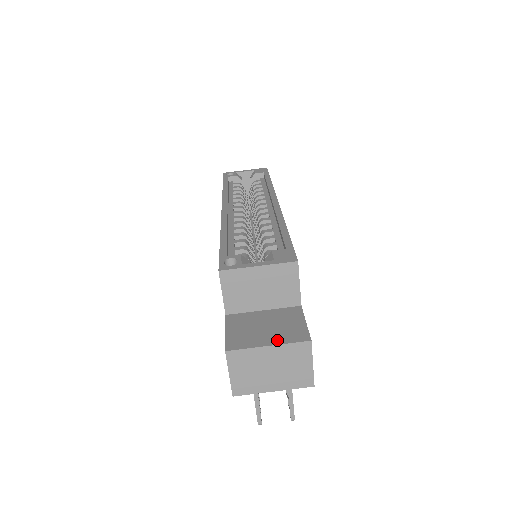
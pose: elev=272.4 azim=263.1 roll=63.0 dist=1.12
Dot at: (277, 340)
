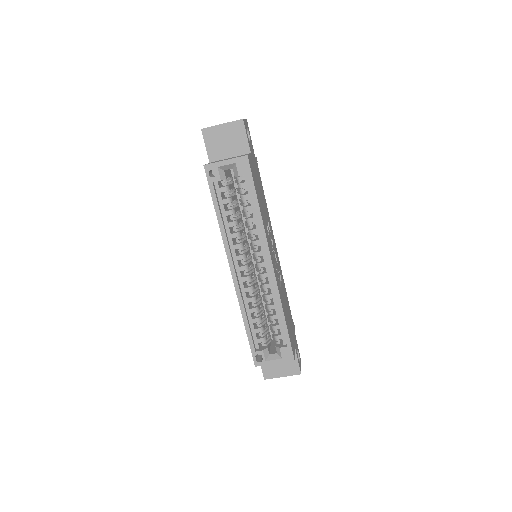
Dot at: (286, 374)
